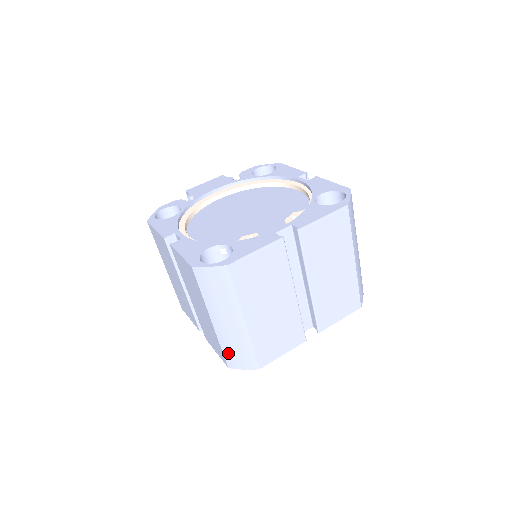
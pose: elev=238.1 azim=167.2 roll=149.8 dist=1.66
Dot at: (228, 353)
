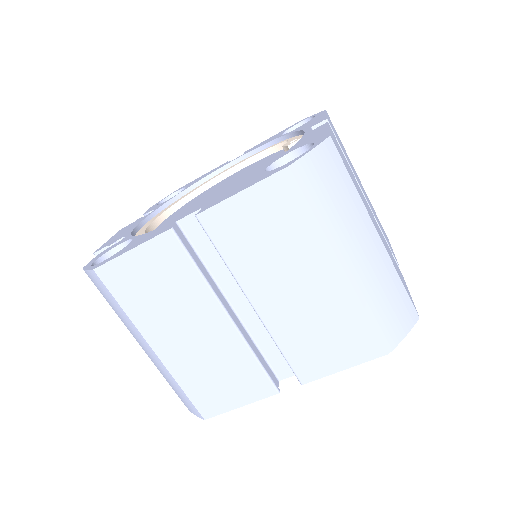
Dot at: (380, 319)
